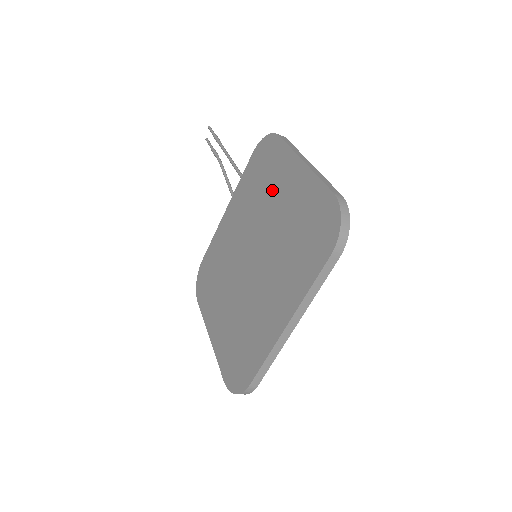
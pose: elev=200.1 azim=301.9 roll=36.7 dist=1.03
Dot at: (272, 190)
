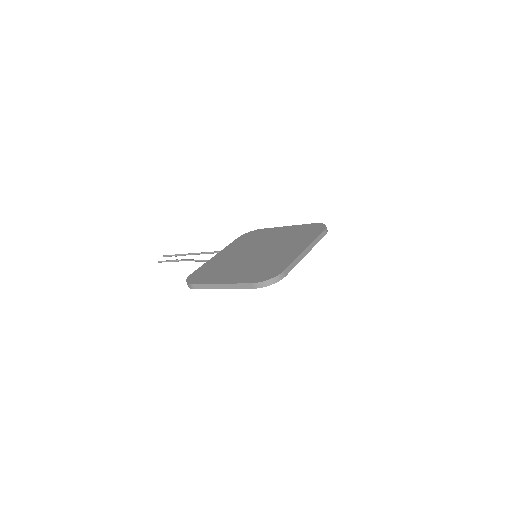
Dot at: (266, 236)
